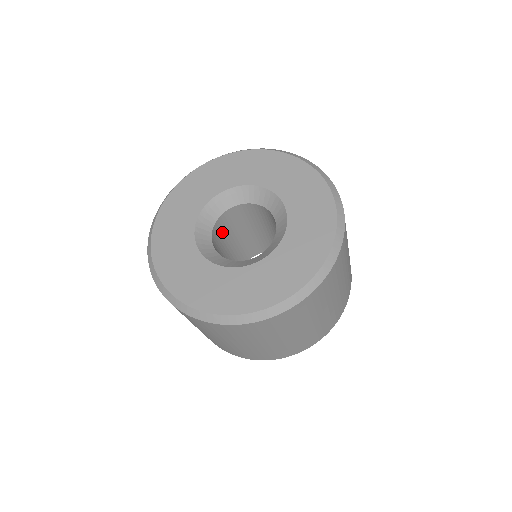
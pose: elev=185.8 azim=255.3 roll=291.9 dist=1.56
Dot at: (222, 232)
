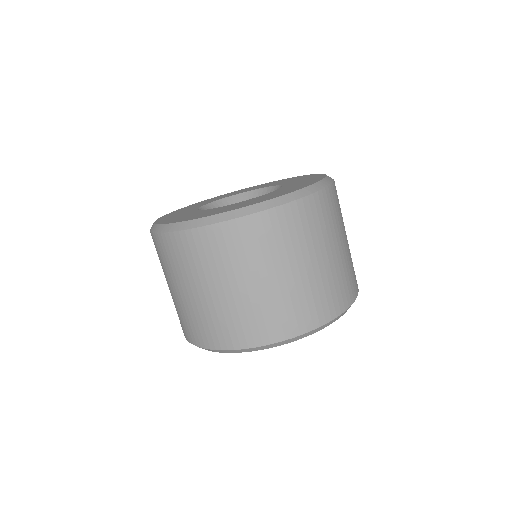
Dot at: occluded
